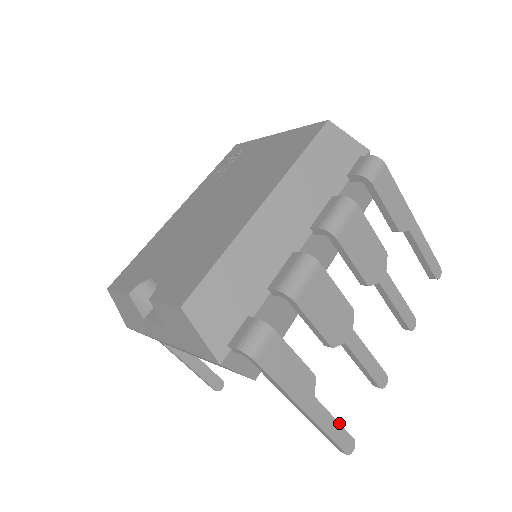
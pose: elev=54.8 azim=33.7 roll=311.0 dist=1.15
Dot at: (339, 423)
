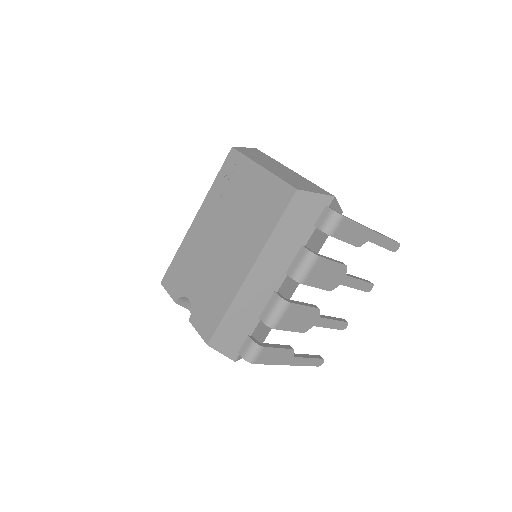
Dot at: (312, 358)
